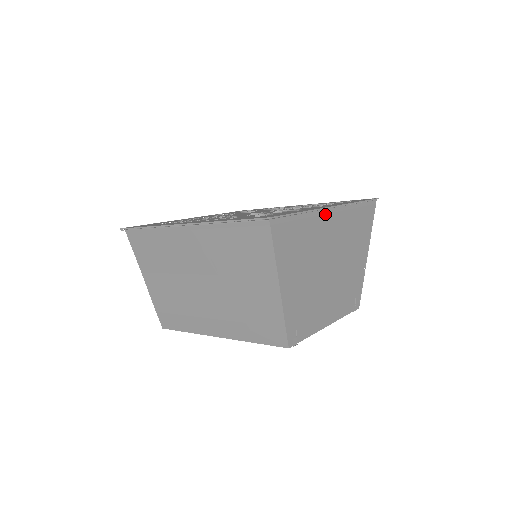
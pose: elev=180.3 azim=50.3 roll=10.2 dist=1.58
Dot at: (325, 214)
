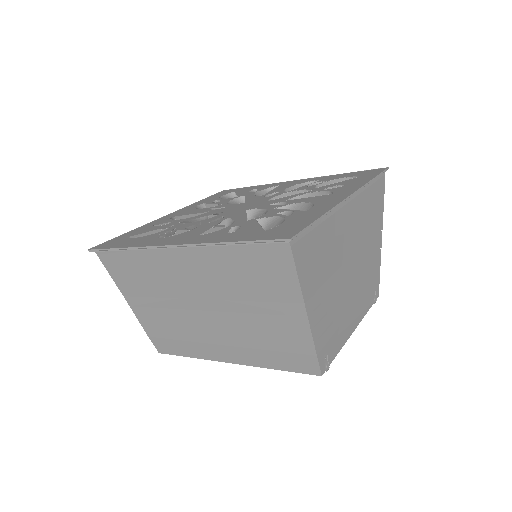
Dot at: (342, 207)
